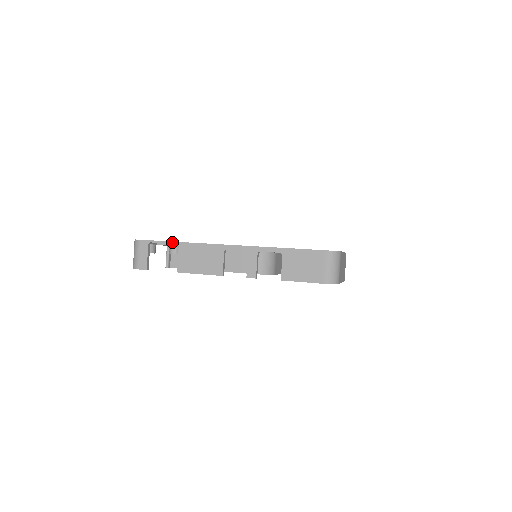
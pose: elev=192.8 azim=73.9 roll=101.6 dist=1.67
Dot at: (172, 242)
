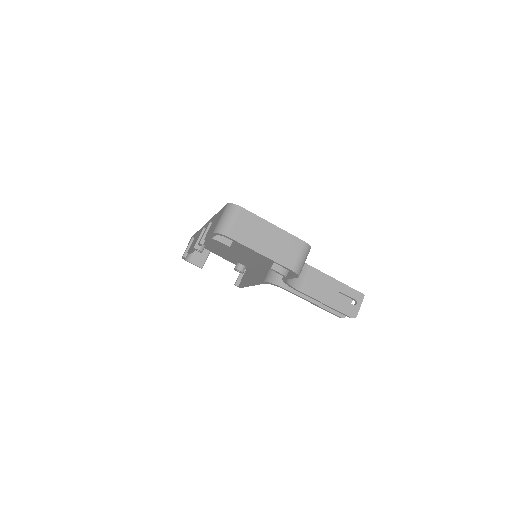
Dot at: (196, 232)
